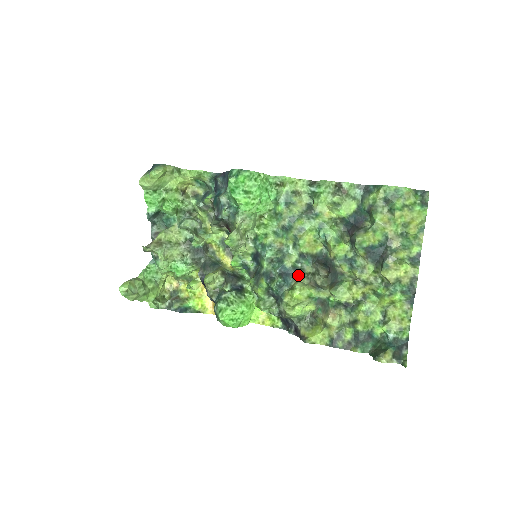
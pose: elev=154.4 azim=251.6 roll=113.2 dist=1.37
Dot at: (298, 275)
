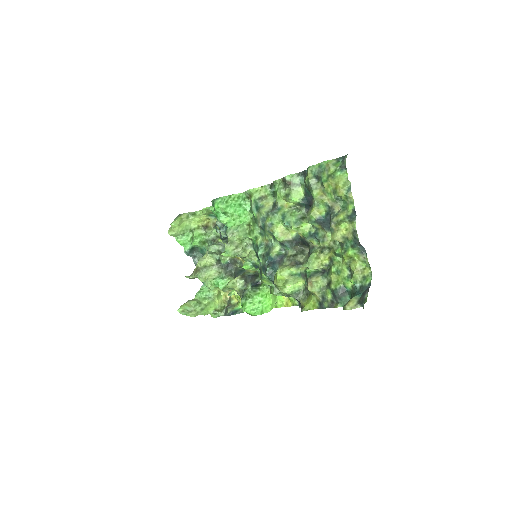
Dot at: (282, 260)
